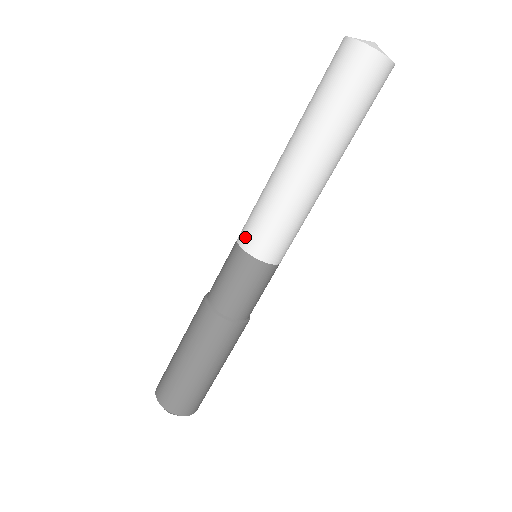
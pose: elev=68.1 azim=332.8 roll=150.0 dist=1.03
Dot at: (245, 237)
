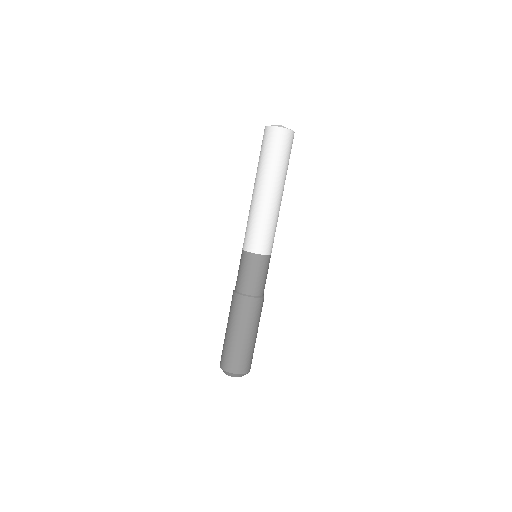
Dot at: (248, 245)
